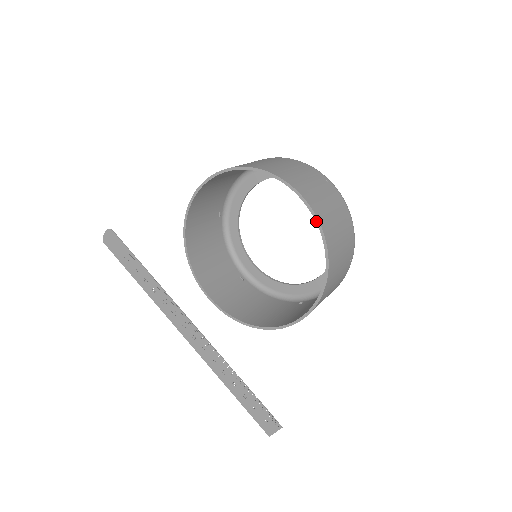
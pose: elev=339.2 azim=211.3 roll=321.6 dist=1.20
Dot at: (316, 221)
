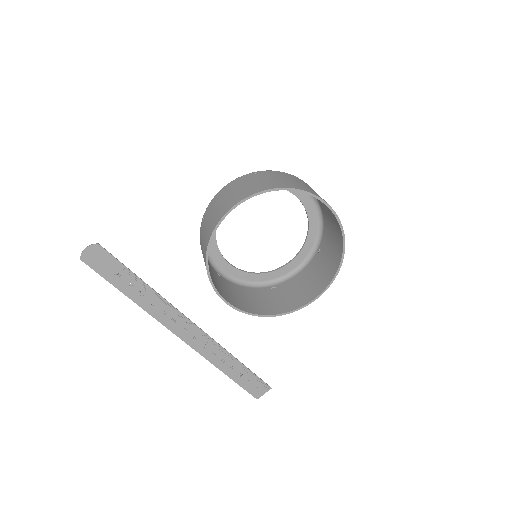
Dot at: (342, 231)
